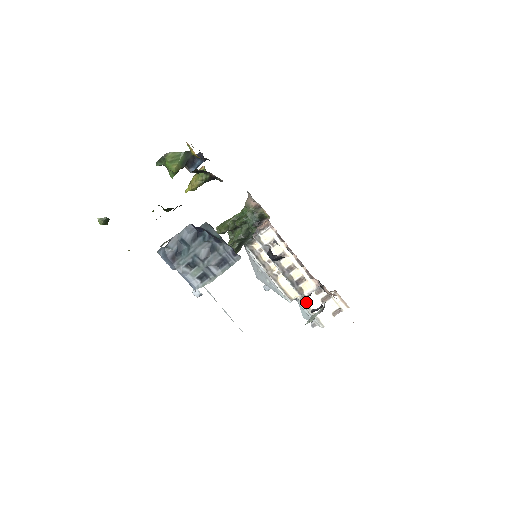
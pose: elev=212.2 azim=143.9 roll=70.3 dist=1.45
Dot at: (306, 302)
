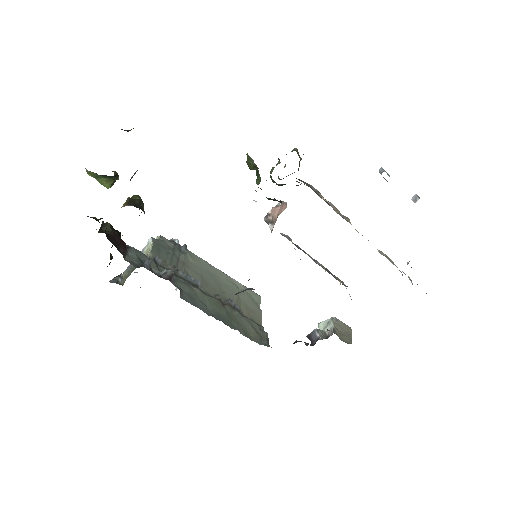
Dot at: (388, 257)
